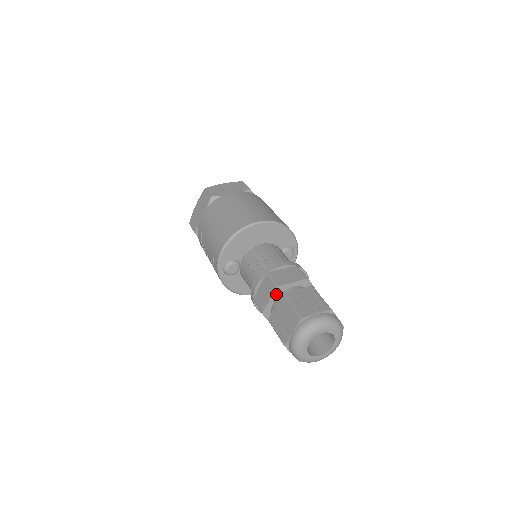
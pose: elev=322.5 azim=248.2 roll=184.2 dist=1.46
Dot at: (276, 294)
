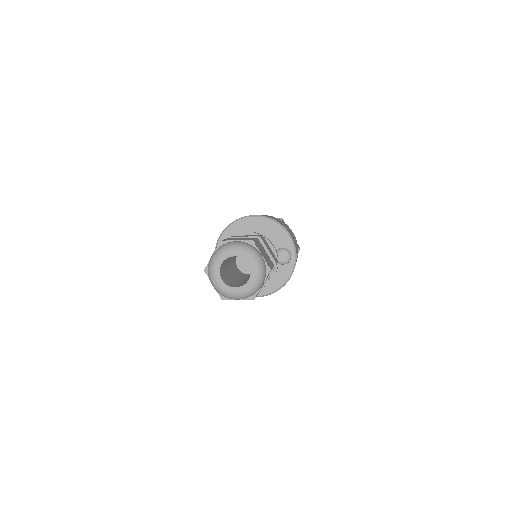
Dot at: occluded
